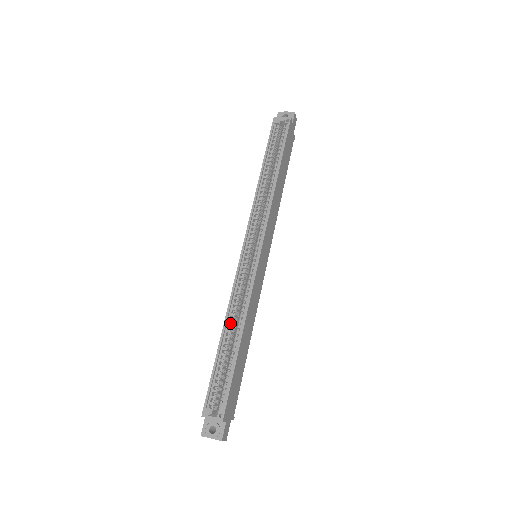
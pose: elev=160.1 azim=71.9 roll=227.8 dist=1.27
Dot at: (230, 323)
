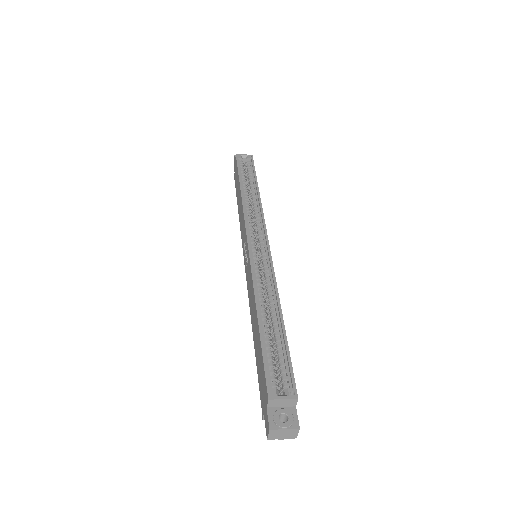
Dot at: (259, 307)
